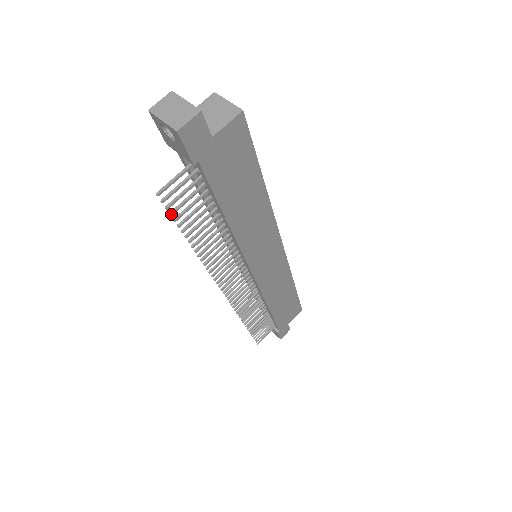
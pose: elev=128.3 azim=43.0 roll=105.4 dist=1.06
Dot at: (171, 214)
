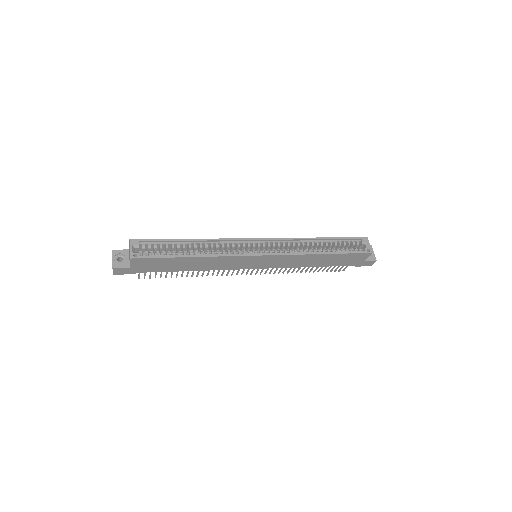
Dot at: occluded
